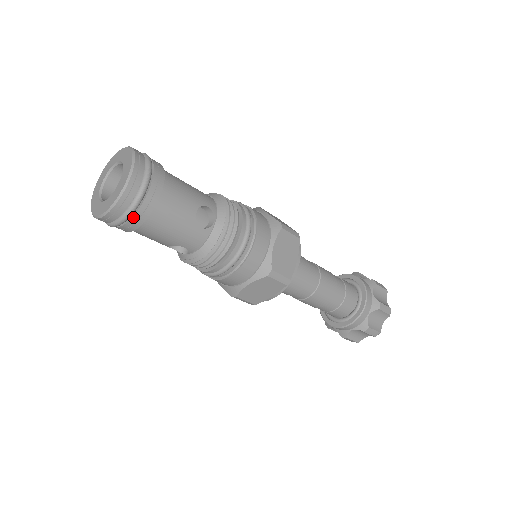
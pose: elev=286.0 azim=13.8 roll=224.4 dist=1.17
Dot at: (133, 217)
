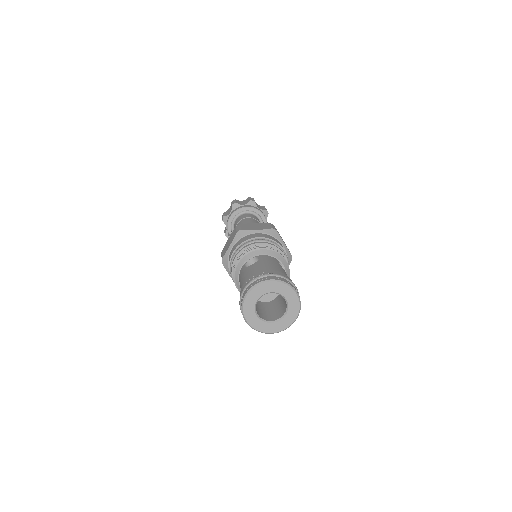
Dot at: occluded
